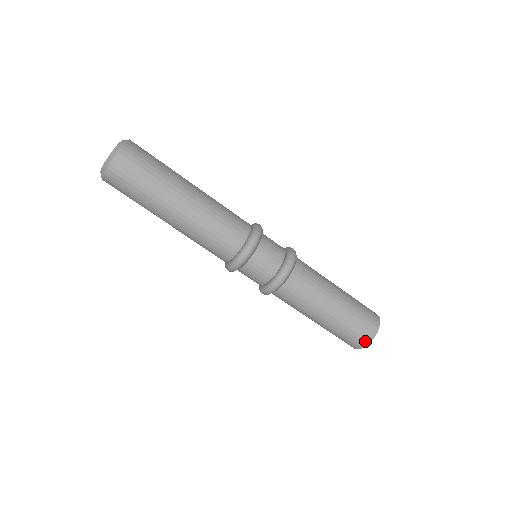
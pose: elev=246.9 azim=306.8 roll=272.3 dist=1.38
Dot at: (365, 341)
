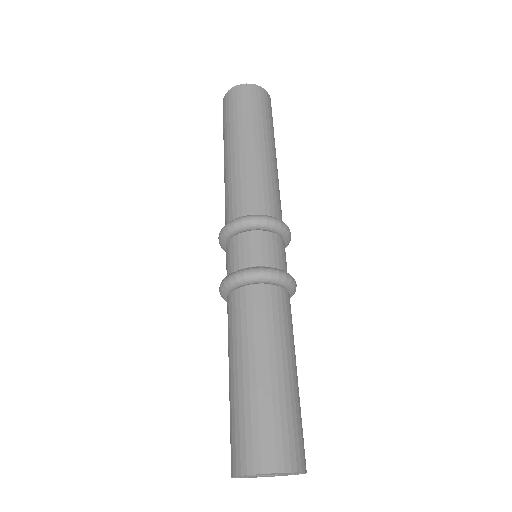
Dot at: (293, 461)
